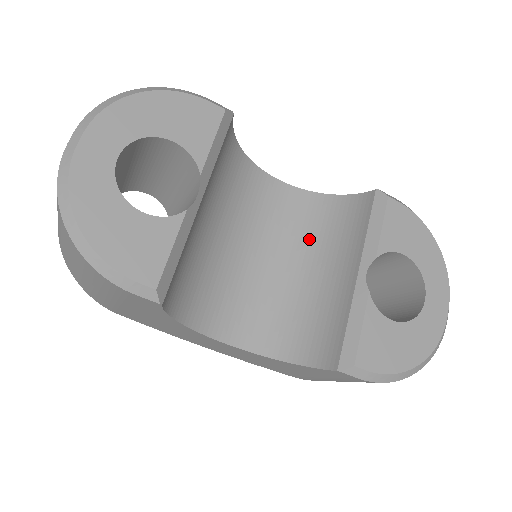
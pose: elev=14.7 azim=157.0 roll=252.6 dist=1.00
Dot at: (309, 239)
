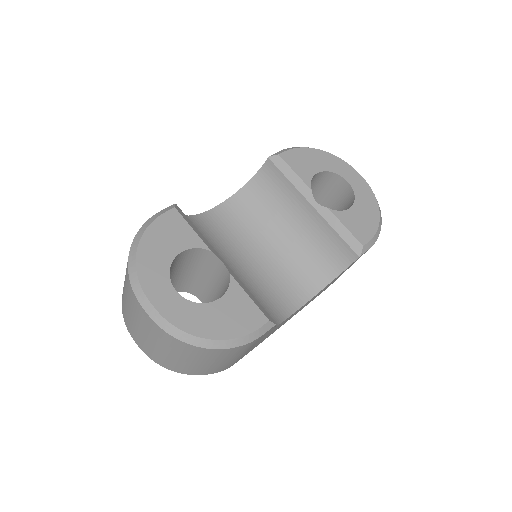
Dot at: (265, 218)
